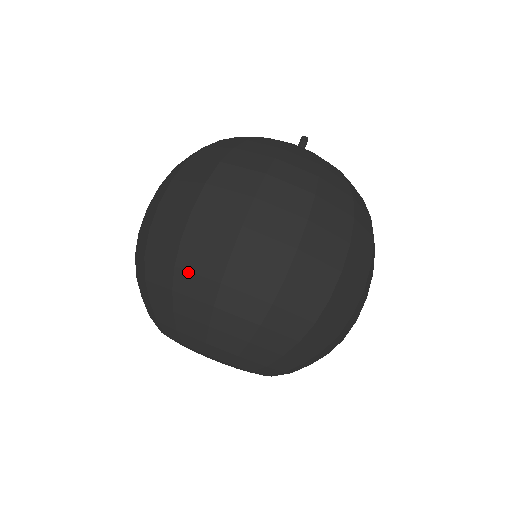
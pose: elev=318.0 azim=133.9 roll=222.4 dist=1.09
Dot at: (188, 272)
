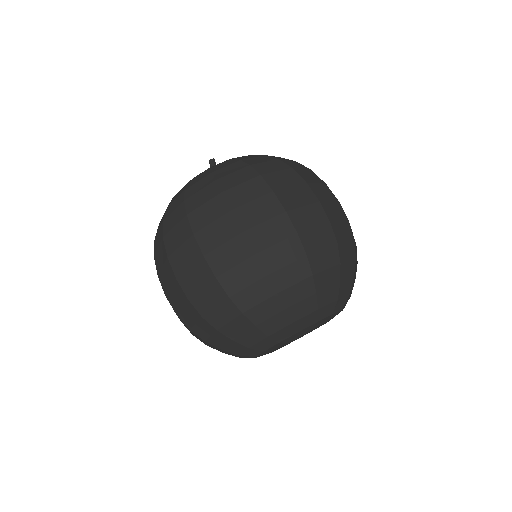
Dot at: (280, 270)
